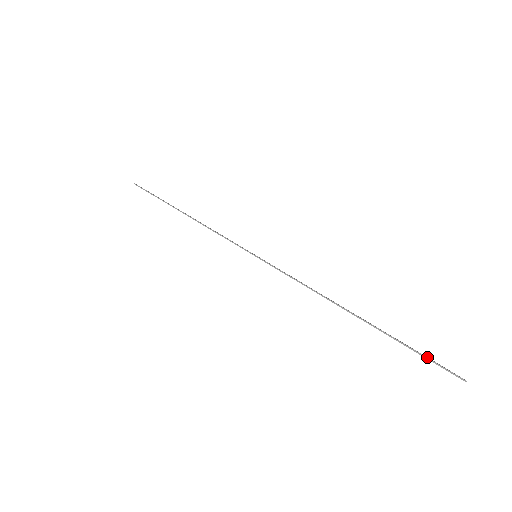
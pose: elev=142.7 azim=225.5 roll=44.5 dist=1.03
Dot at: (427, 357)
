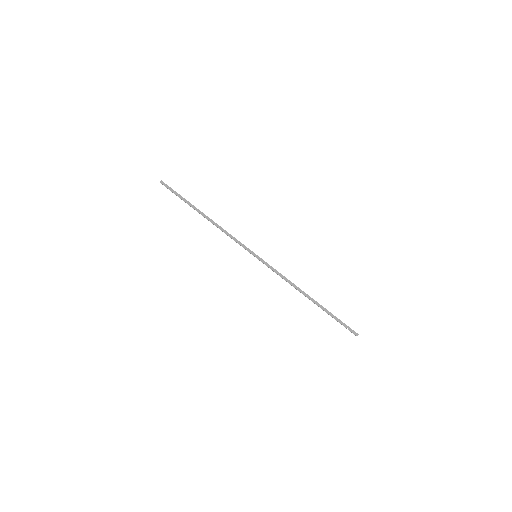
Dot at: (343, 324)
